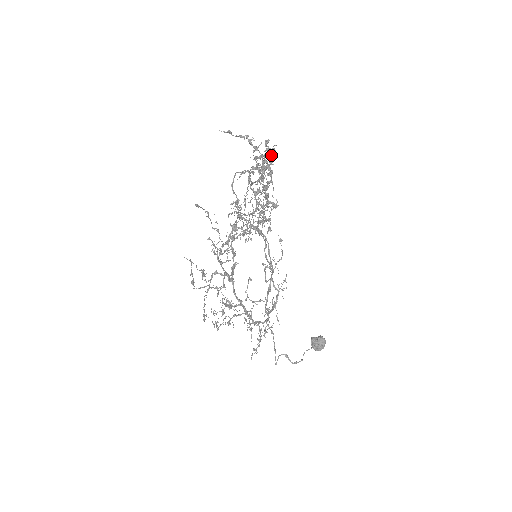
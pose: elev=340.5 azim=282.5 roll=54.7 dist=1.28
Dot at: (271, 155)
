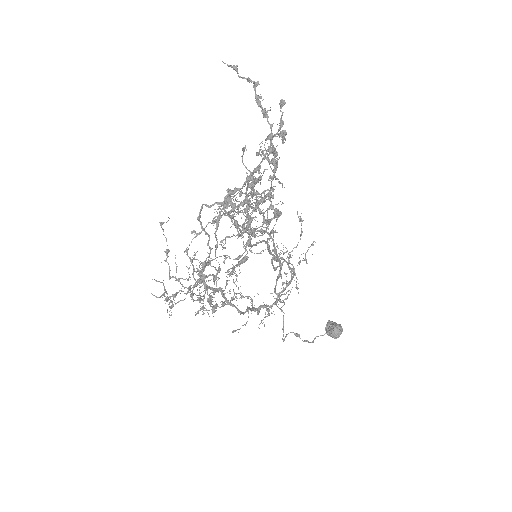
Dot at: (271, 153)
